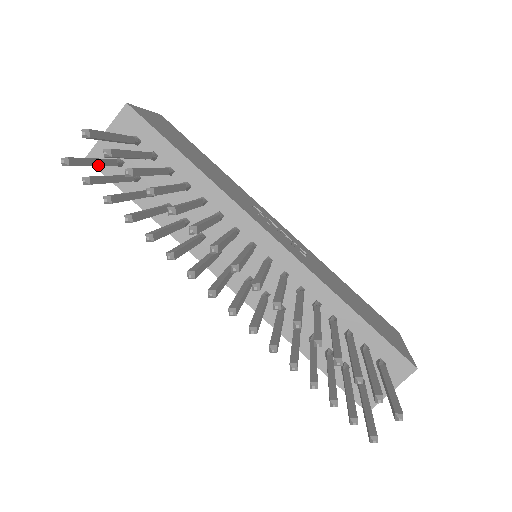
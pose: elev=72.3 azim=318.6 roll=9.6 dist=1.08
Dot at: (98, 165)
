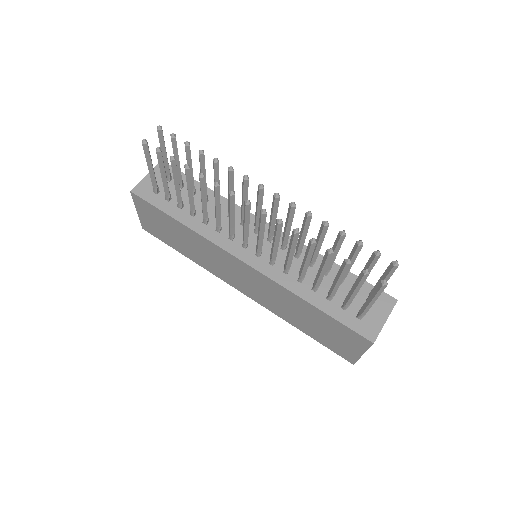
Dot at: (153, 169)
